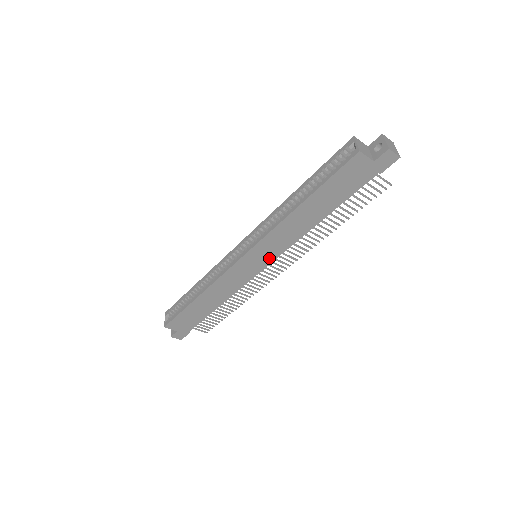
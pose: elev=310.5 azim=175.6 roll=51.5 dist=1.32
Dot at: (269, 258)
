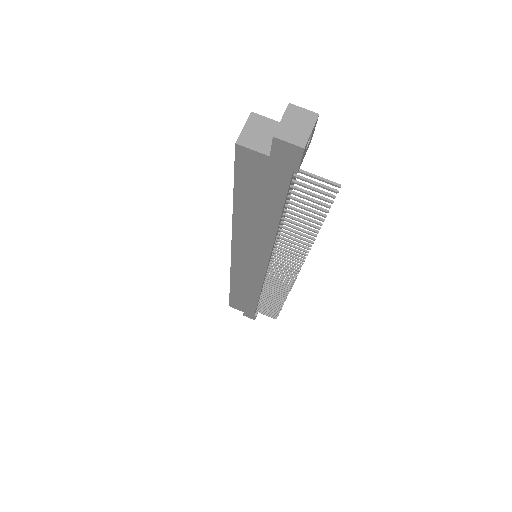
Dot at: (260, 263)
